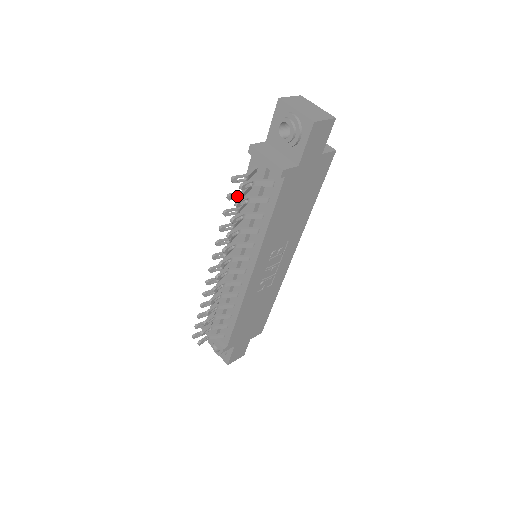
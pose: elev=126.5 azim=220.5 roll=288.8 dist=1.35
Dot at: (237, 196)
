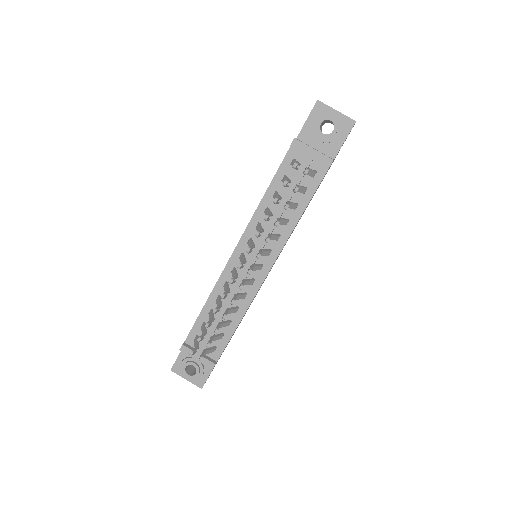
Dot at: occluded
